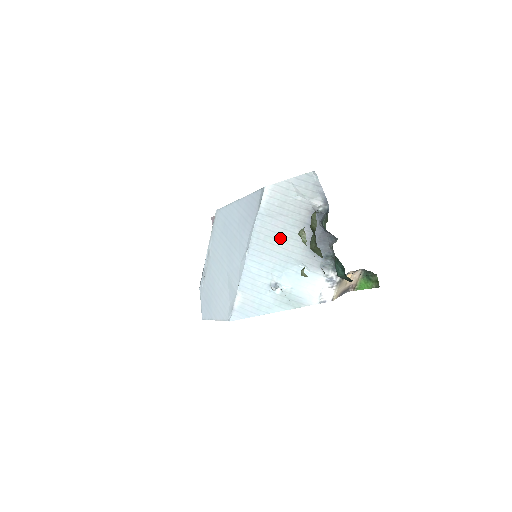
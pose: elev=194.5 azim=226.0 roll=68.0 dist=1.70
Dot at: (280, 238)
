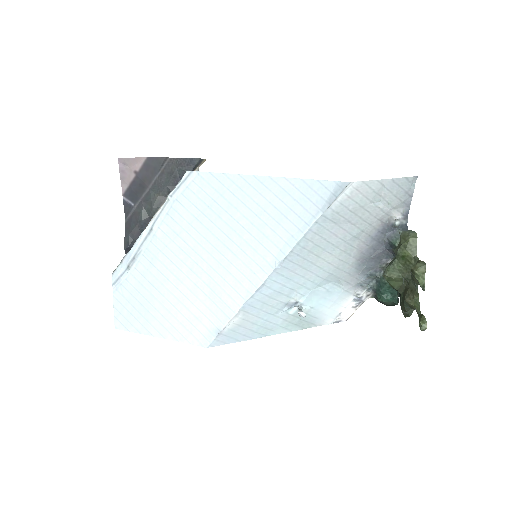
Dot at: (332, 250)
